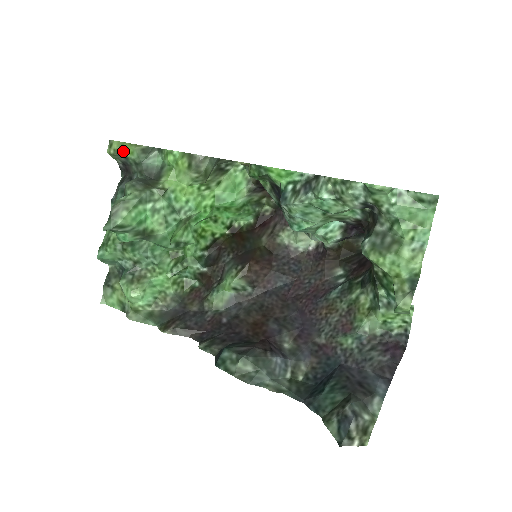
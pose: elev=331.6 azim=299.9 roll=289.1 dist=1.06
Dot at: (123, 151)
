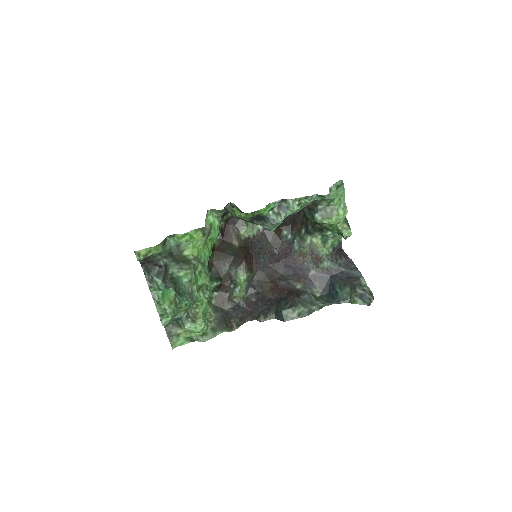
Dot at: (151, 253)
